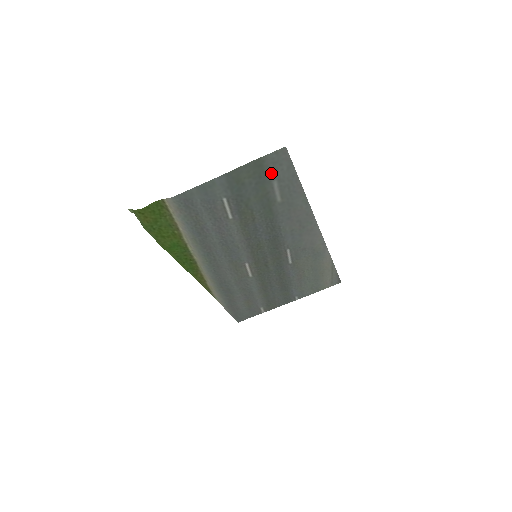
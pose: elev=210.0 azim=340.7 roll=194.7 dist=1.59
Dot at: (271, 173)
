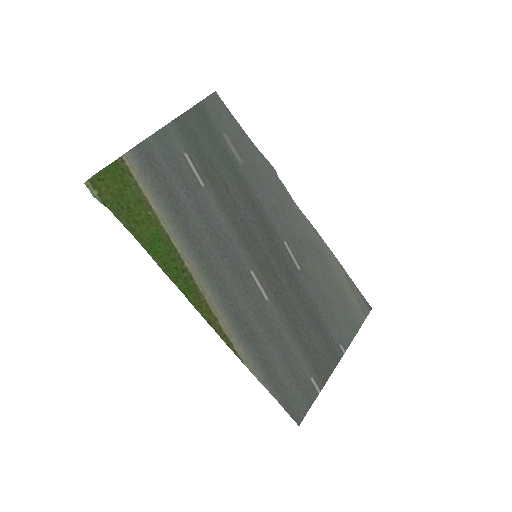
Dot at: (217, 124)
